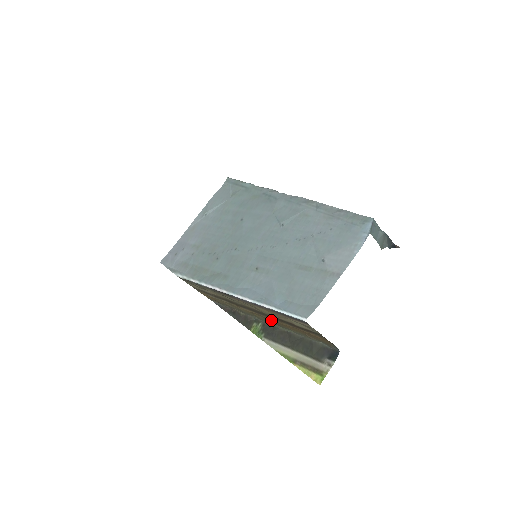
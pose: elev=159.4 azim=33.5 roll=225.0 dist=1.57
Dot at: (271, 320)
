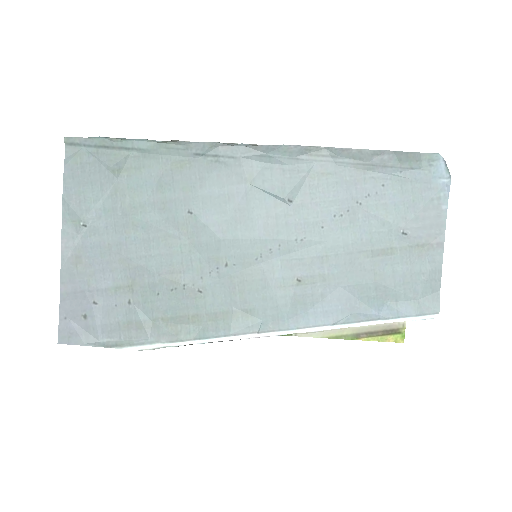
Dot at: occluded
